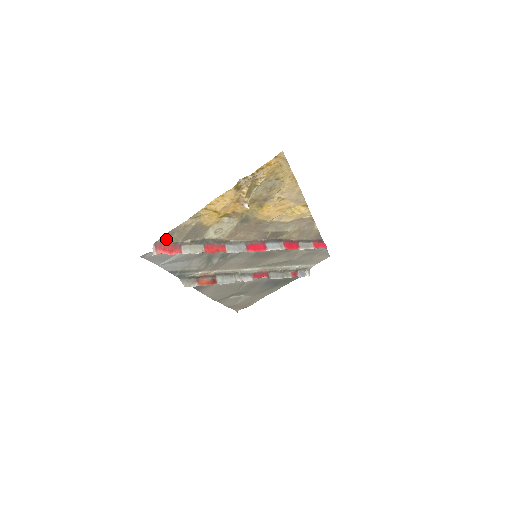
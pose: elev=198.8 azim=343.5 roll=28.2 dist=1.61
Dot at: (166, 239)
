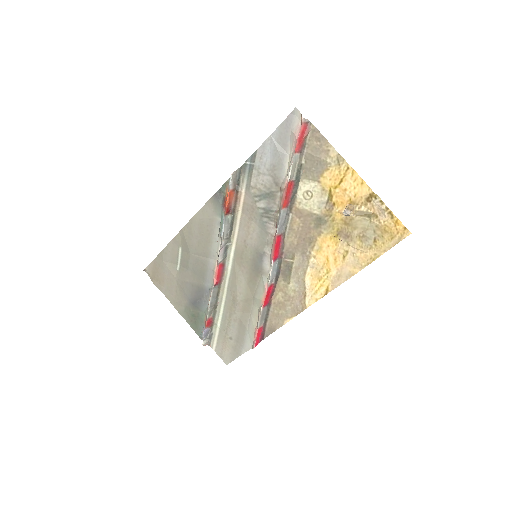
Dot at: (312, 134)
